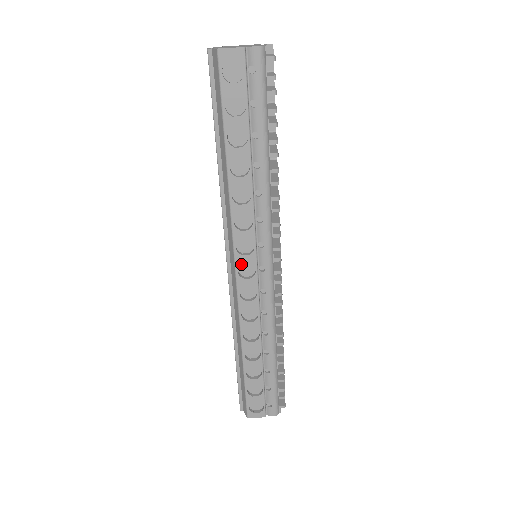
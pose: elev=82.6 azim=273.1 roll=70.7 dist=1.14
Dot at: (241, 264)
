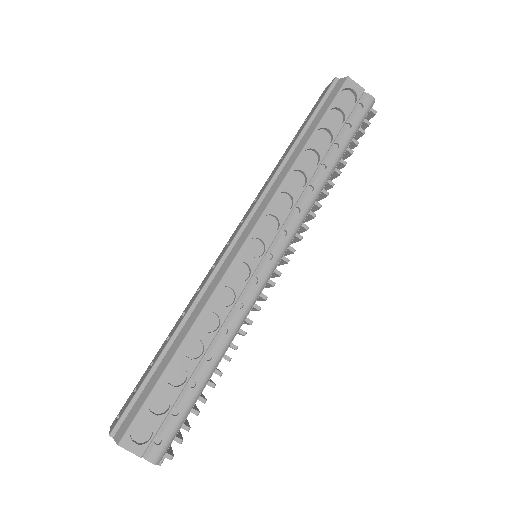
Dot at: (256, 237)
